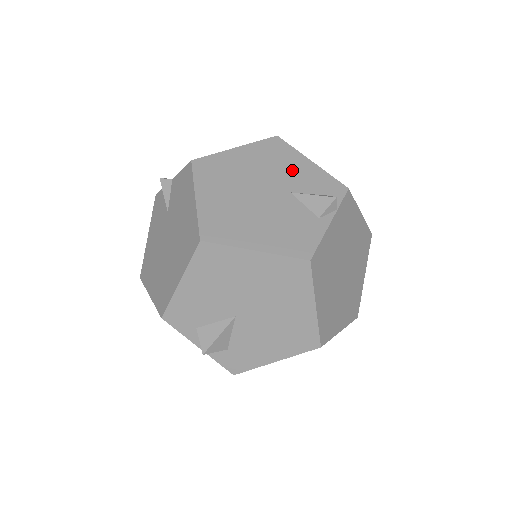
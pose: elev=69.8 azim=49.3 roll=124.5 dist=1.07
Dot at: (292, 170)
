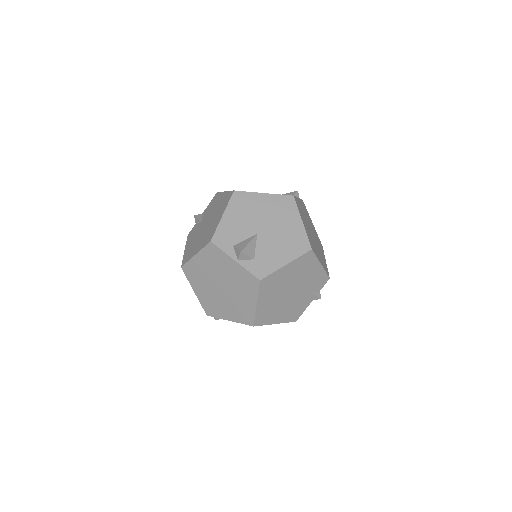
Dot at: occluded
